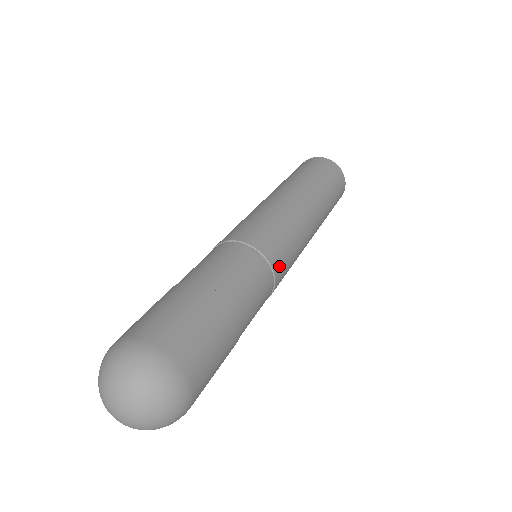
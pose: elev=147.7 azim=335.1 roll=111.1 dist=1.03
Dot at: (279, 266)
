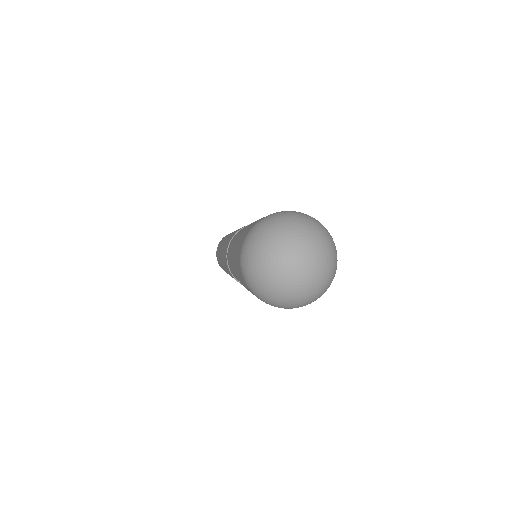
Dot at: occluded
